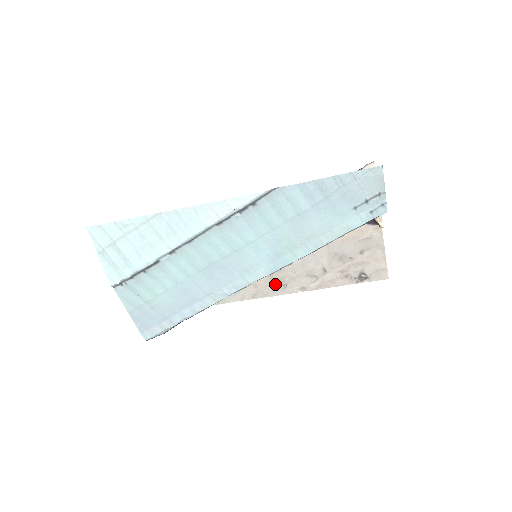
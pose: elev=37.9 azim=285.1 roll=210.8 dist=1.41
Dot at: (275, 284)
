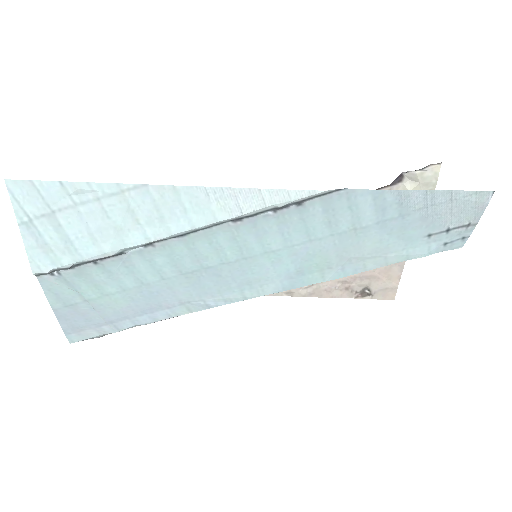
Dot at: occluded
